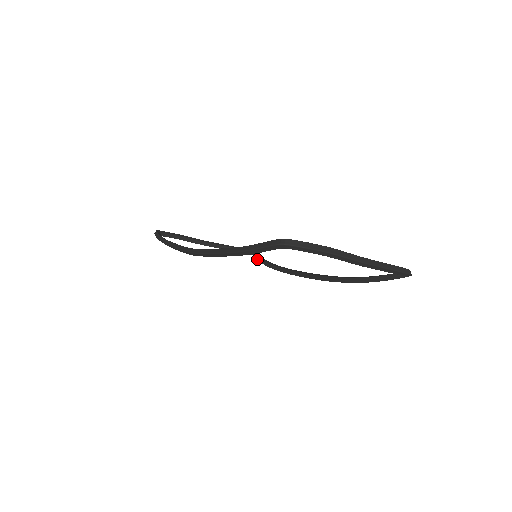
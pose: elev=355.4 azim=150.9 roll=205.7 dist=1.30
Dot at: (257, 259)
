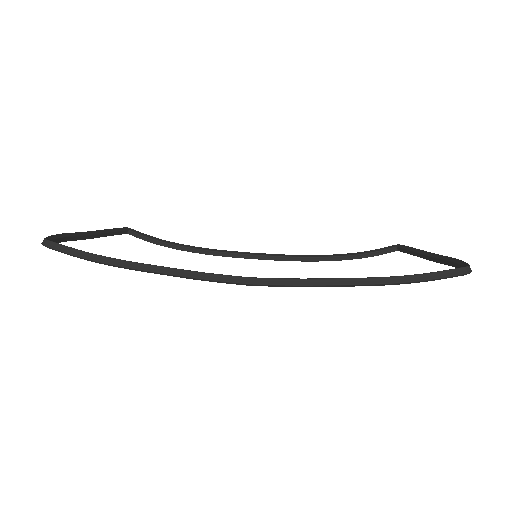
Dot at: (145, 240)
